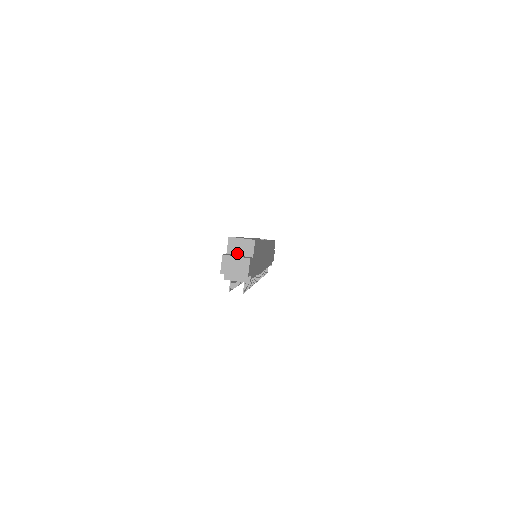
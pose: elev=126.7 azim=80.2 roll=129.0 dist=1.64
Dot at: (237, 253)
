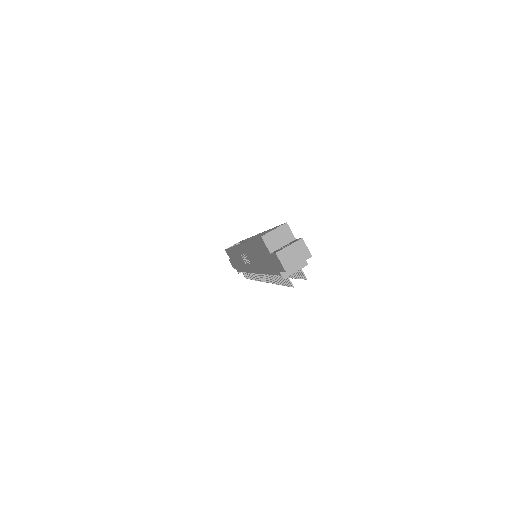
Dot at: (279, 246)
